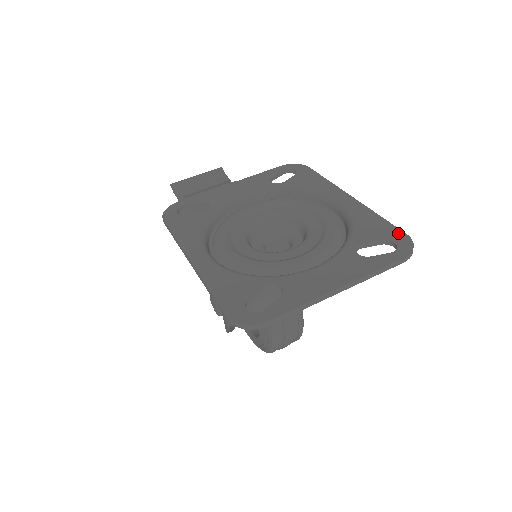
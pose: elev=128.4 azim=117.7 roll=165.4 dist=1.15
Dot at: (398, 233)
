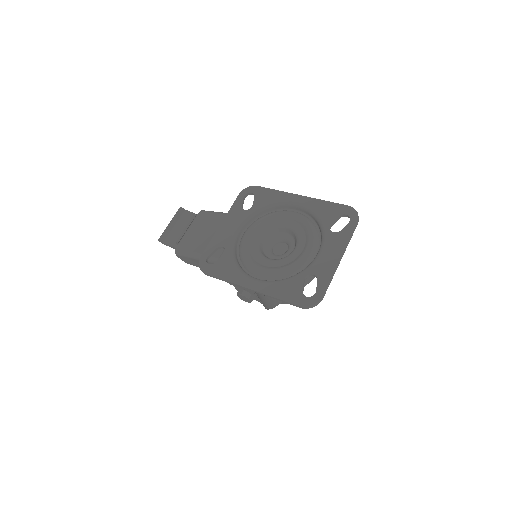
Dot at: (344, 207)
